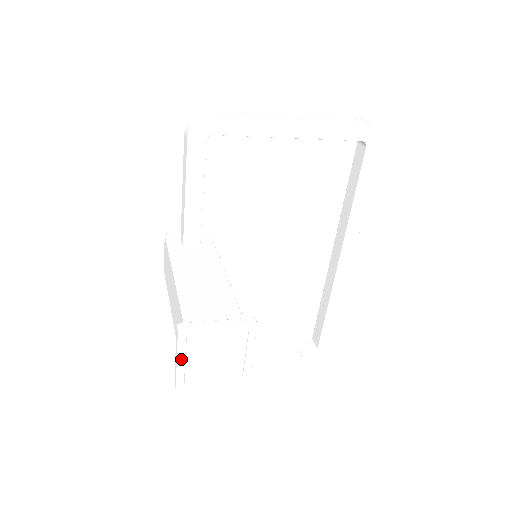
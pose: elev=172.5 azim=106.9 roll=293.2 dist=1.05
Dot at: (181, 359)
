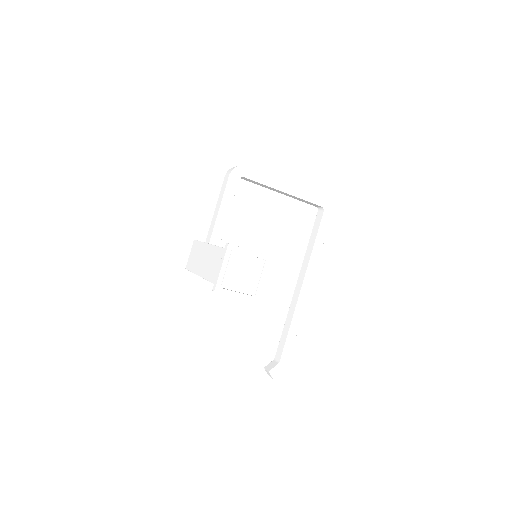
Dot at: (224, 266)
